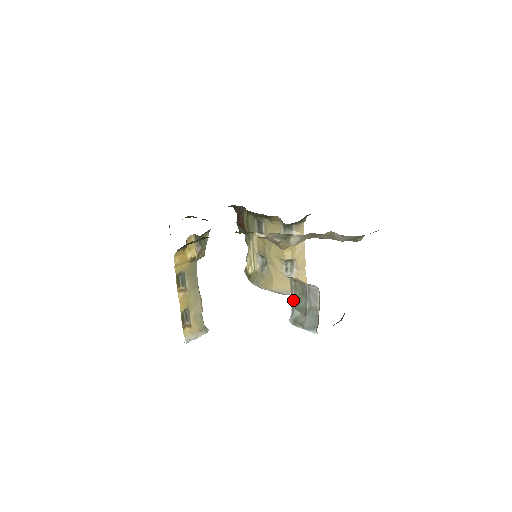
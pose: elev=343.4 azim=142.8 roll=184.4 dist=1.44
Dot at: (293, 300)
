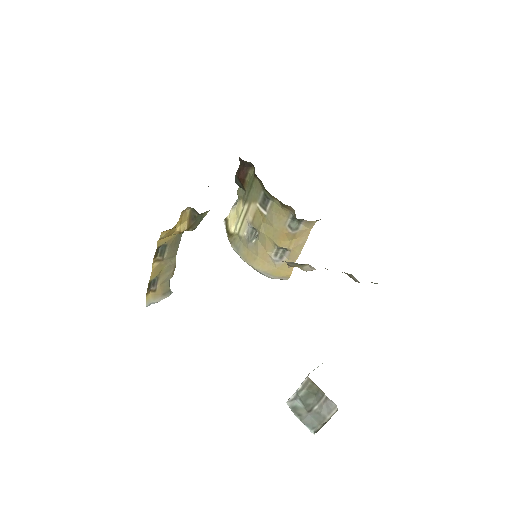
Dot at: (301, 393)
